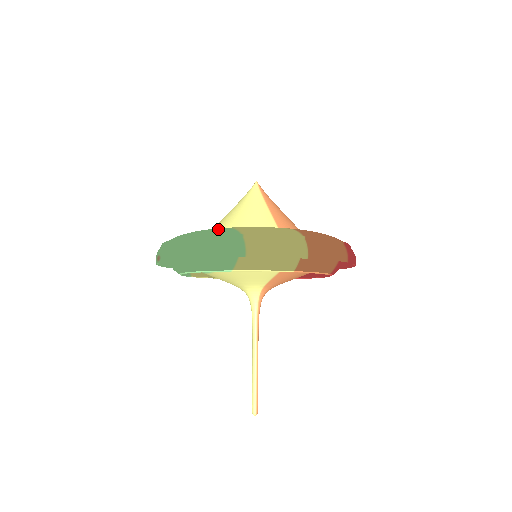
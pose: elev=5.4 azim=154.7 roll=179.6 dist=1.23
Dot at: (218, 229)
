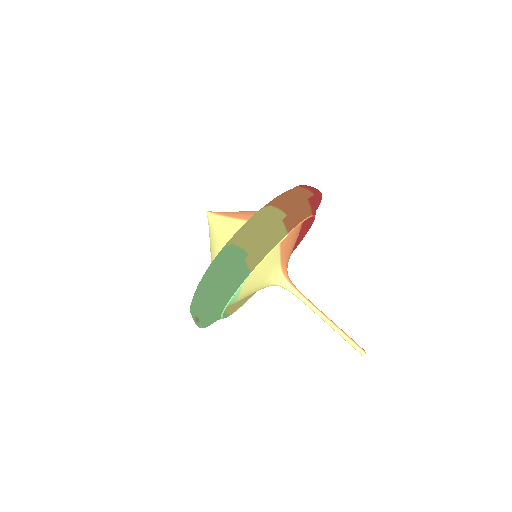
Dot at: (214, 259)
